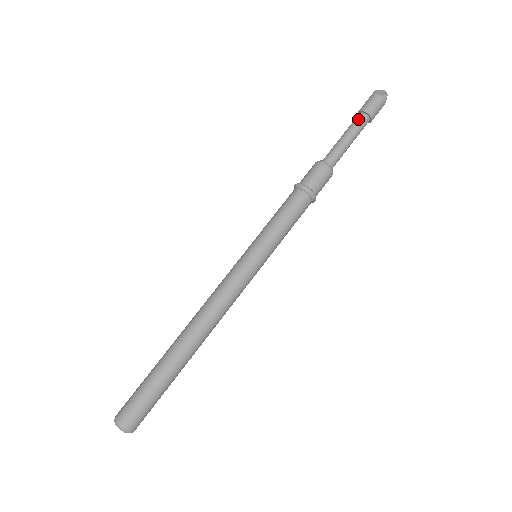
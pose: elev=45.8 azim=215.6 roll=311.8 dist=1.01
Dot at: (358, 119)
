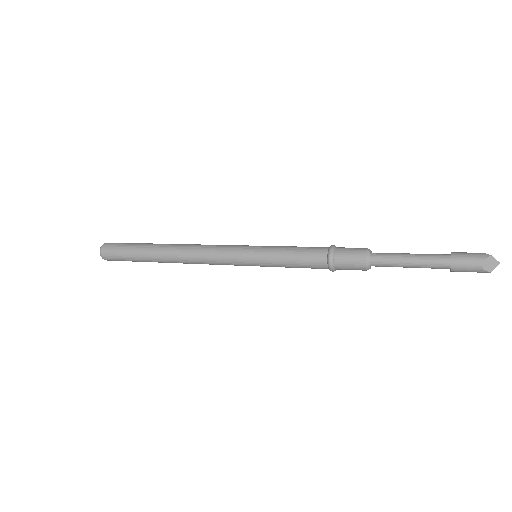
Dot at: (439, 261)
